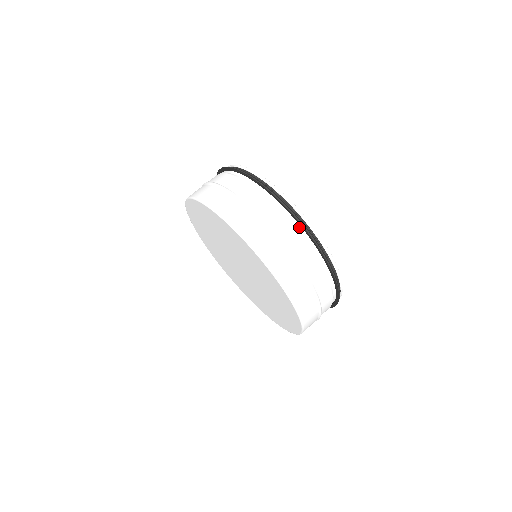
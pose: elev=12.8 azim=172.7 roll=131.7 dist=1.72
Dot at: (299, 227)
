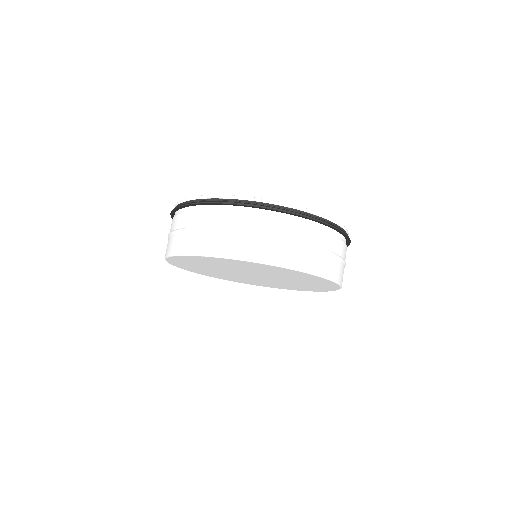
Dot at: (195, 207)
